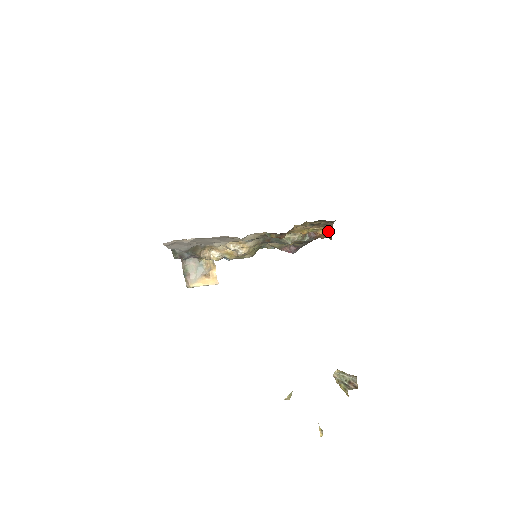
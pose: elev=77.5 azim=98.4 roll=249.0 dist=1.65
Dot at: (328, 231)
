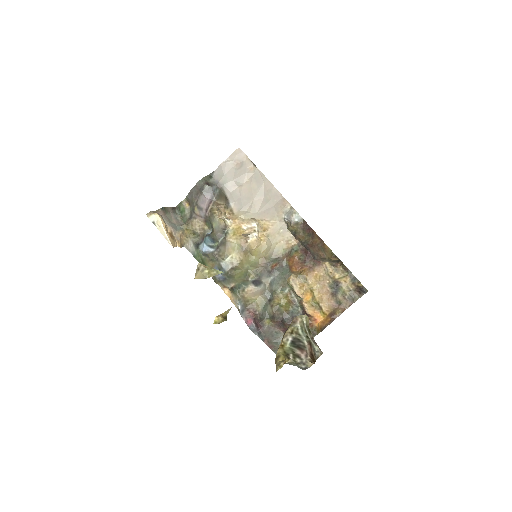
Dot at: (330, 317)
